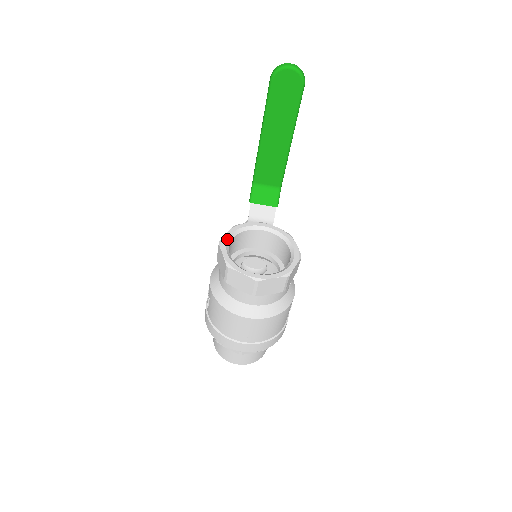
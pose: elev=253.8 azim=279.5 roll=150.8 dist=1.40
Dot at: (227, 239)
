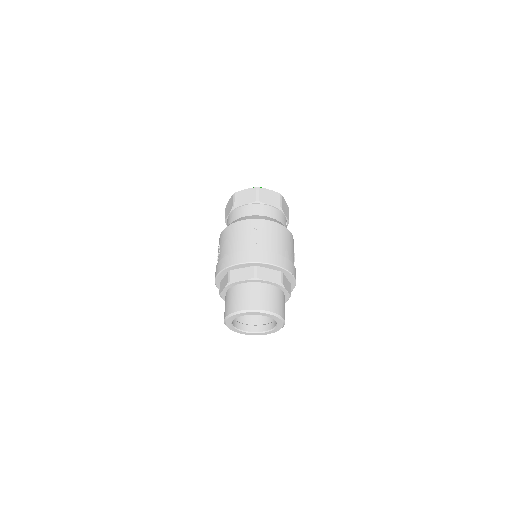
Dot at: occluded
